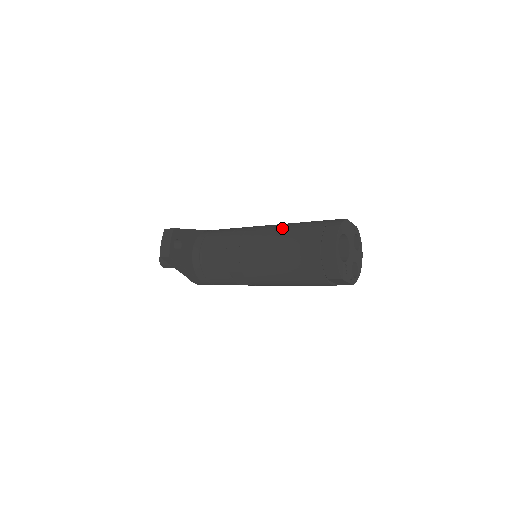
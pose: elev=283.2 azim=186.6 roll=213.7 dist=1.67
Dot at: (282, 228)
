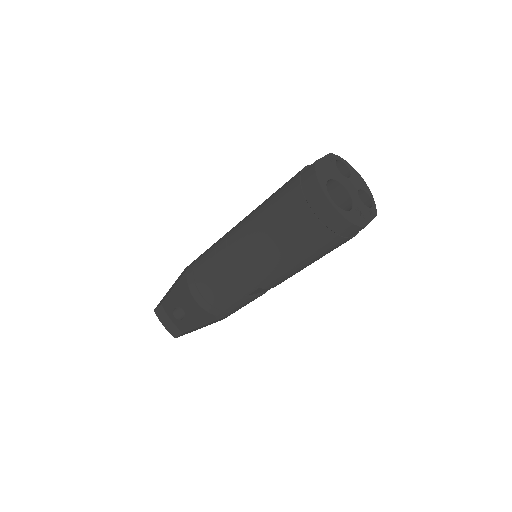
Dot at: (259, 221)
